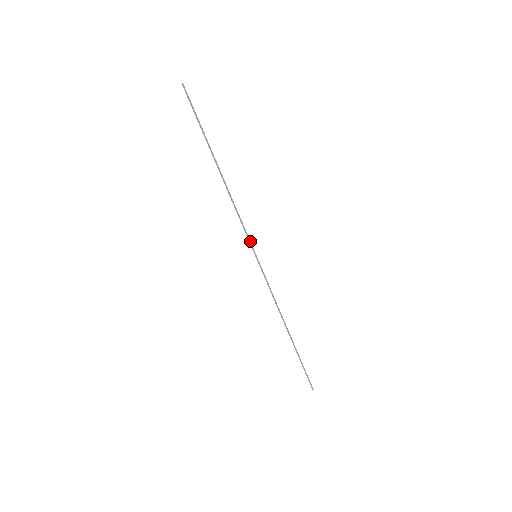
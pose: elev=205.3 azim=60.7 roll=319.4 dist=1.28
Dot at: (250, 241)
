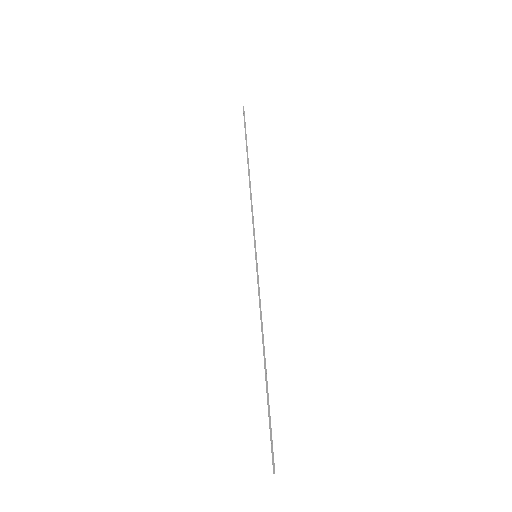
Dot at: occluded
